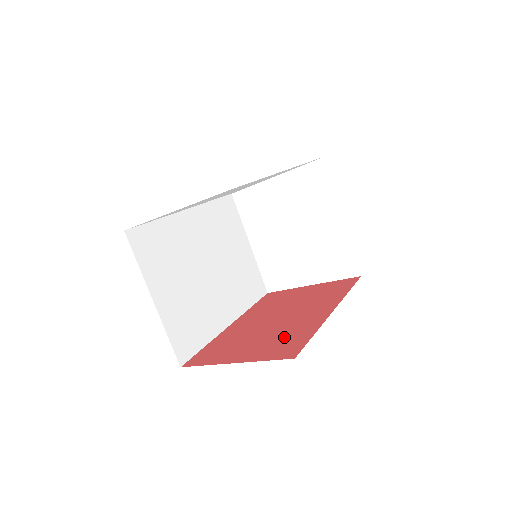
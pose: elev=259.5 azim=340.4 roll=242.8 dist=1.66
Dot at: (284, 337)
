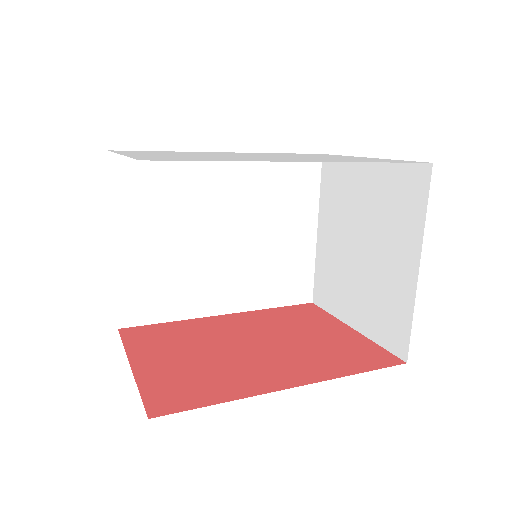
Dot at: (203, 377)
